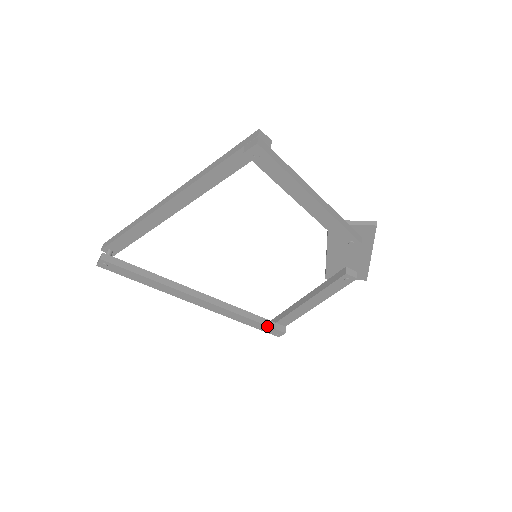
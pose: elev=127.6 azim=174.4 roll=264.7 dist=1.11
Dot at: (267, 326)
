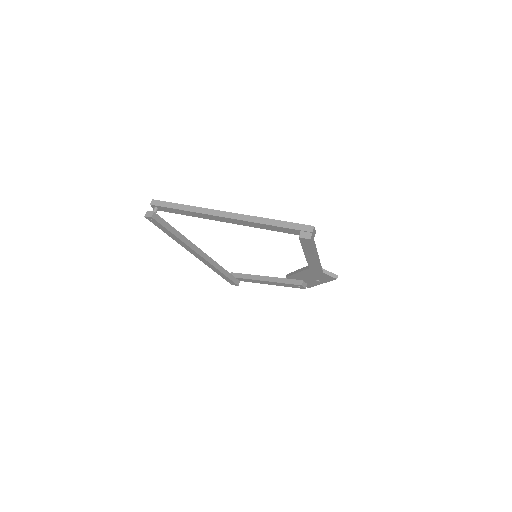
Dot at: (230, 279)
